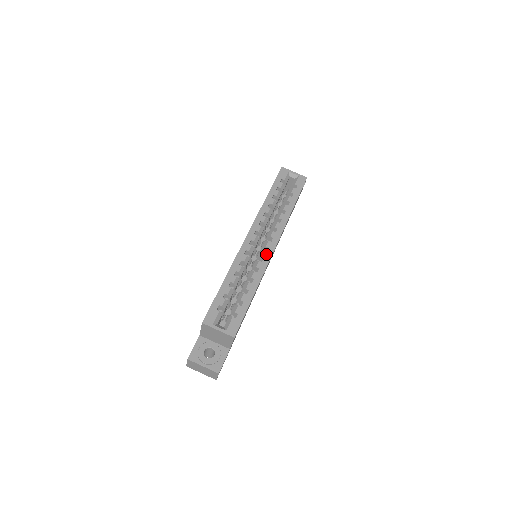
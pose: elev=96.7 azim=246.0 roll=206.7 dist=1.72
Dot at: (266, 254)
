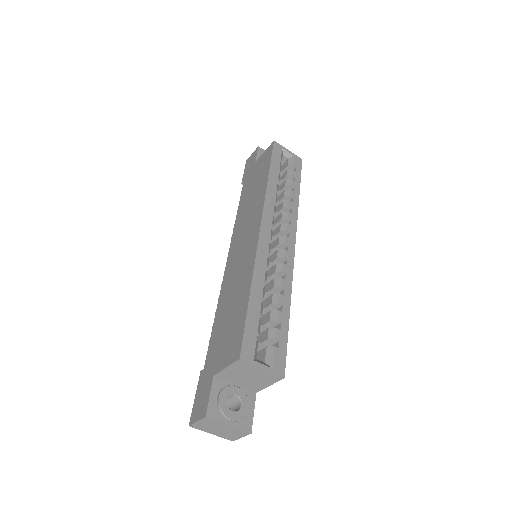
Dot at: (288, 254)
